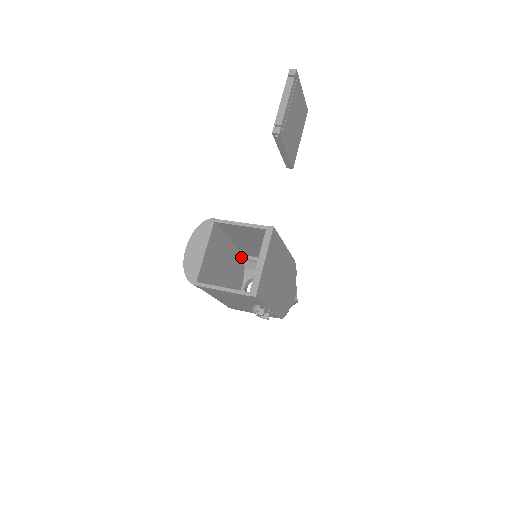
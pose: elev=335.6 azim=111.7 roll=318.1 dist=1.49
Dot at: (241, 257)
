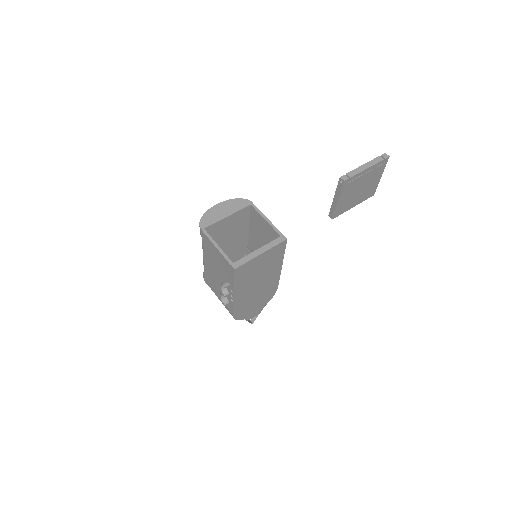
Dot at: (244, 254)
